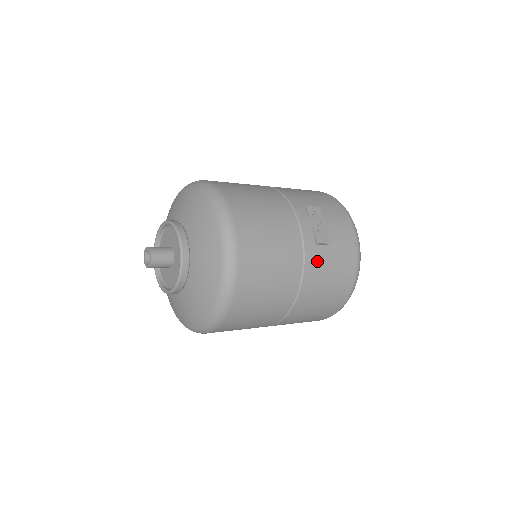
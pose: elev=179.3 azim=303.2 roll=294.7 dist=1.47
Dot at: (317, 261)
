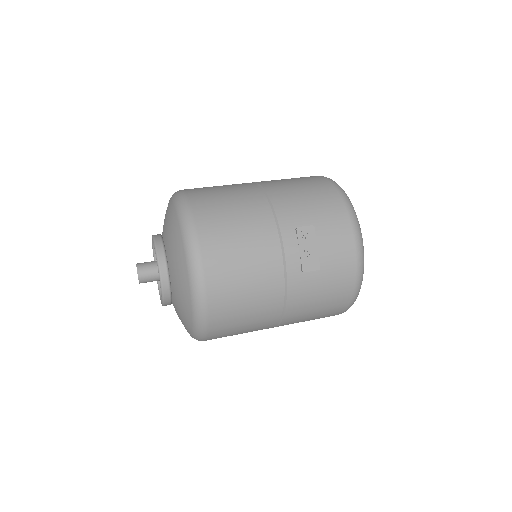
Dot at: (303, 288)
